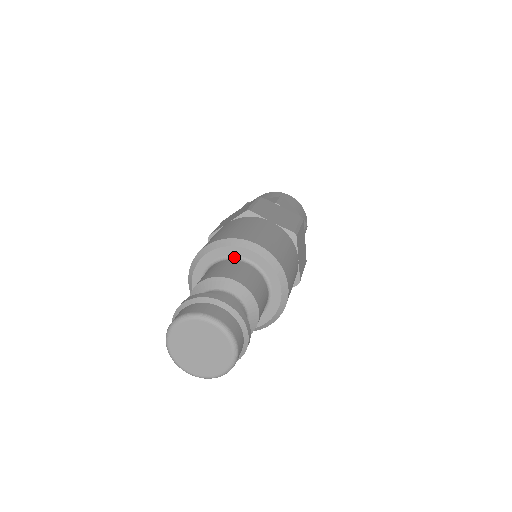
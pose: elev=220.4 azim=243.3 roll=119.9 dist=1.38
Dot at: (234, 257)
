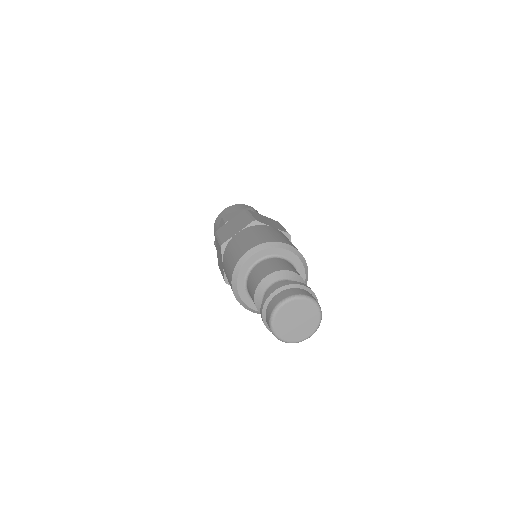
Dot at: (249, 271)
